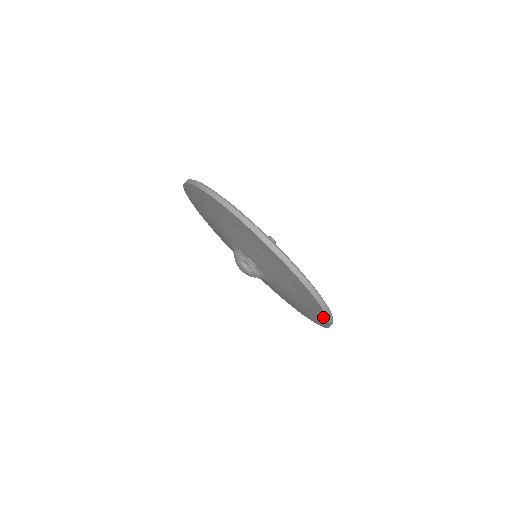
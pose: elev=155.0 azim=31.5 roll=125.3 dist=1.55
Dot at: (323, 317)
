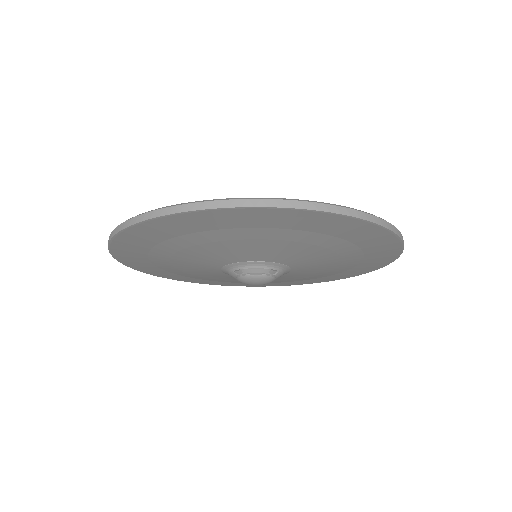
Dot at: (364, 272)
